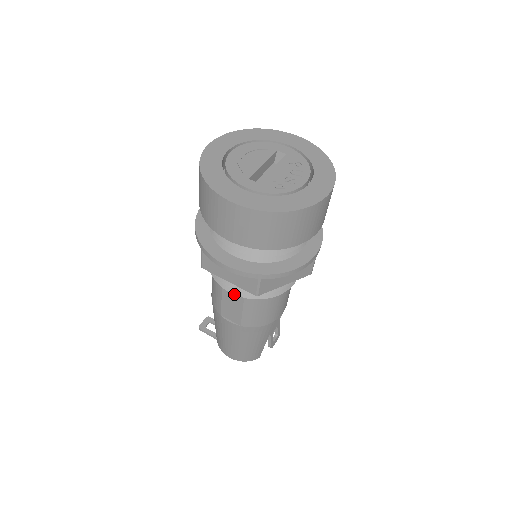
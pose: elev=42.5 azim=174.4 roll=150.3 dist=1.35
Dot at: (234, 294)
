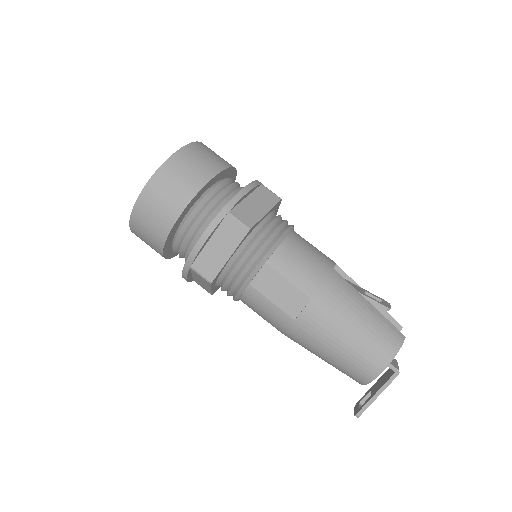
Dot at: (254, 268)
